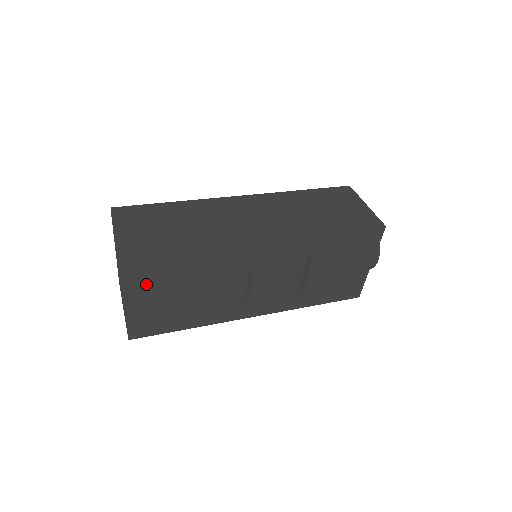
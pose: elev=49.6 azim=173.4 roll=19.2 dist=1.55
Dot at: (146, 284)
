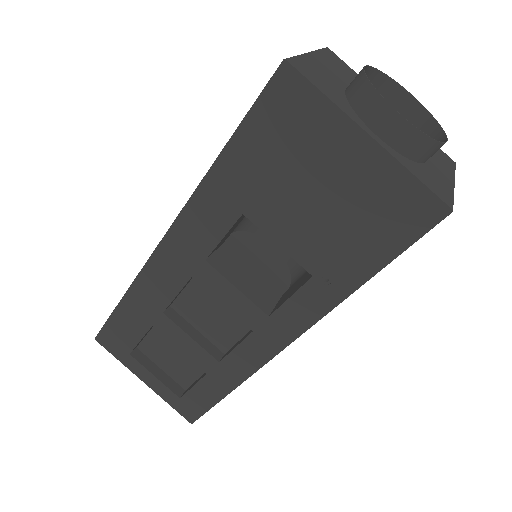
Dot at: (149, 353)
